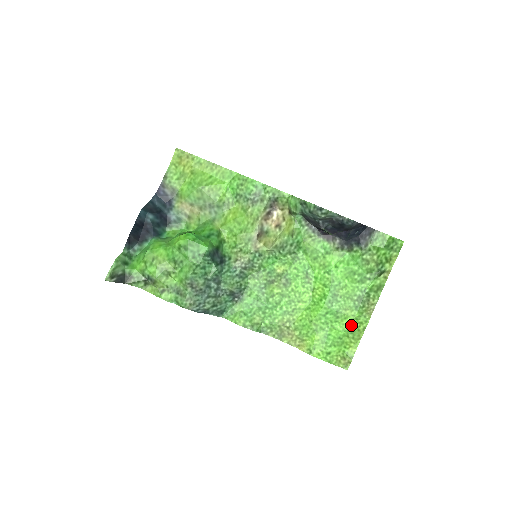
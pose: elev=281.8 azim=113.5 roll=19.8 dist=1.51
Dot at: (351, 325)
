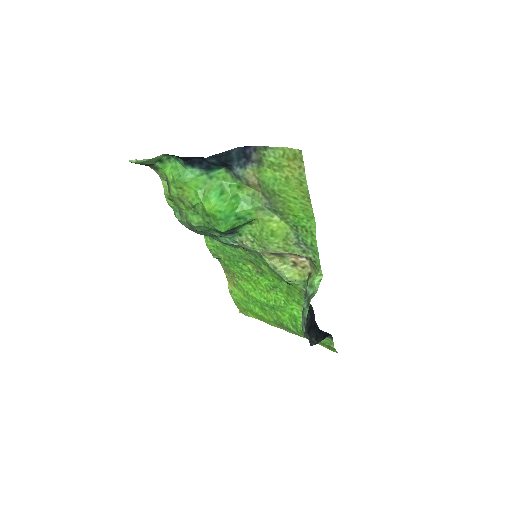
Dot at: (263, 317)
